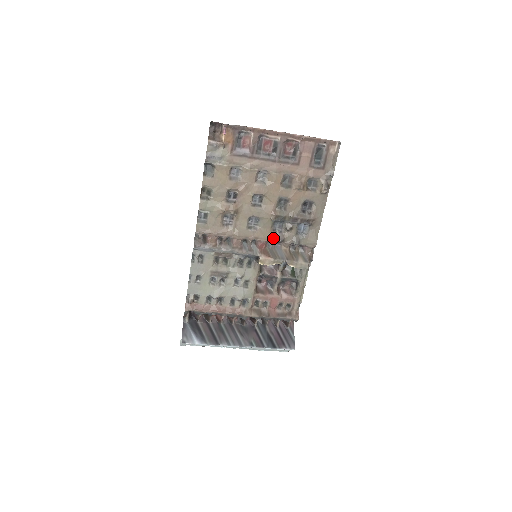
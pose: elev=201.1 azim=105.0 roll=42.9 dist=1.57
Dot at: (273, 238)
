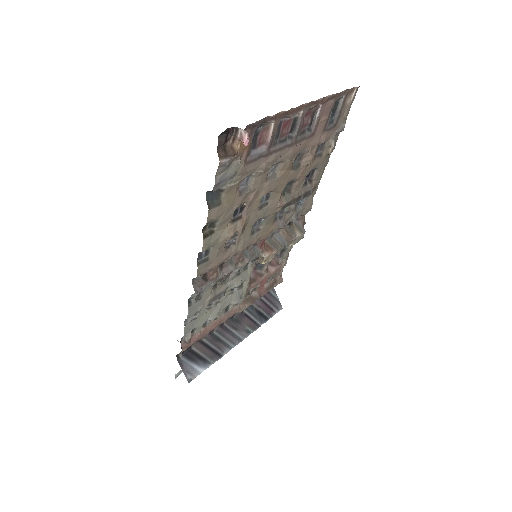
Dot at: (274, 229)
